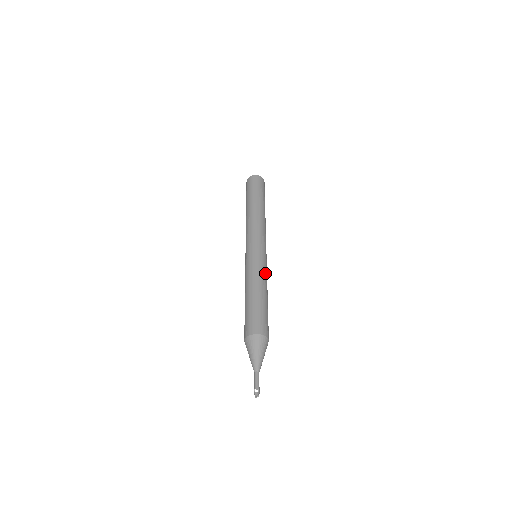
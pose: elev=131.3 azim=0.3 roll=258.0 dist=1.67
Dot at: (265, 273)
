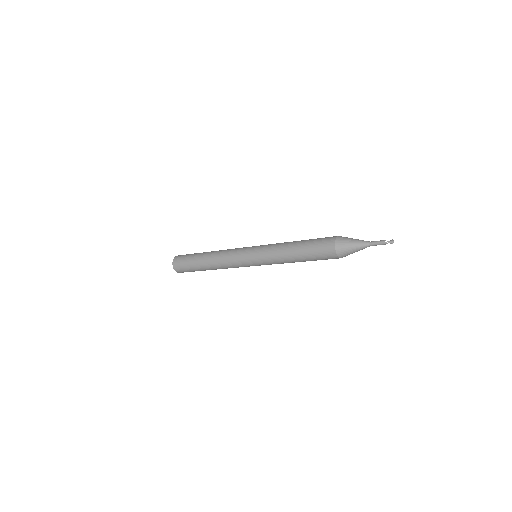
Dot at: occluded
